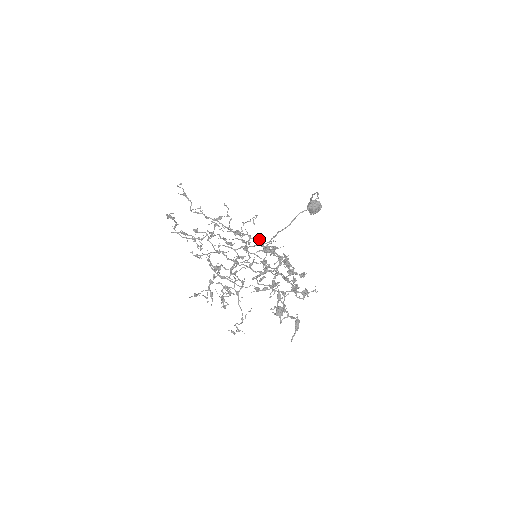
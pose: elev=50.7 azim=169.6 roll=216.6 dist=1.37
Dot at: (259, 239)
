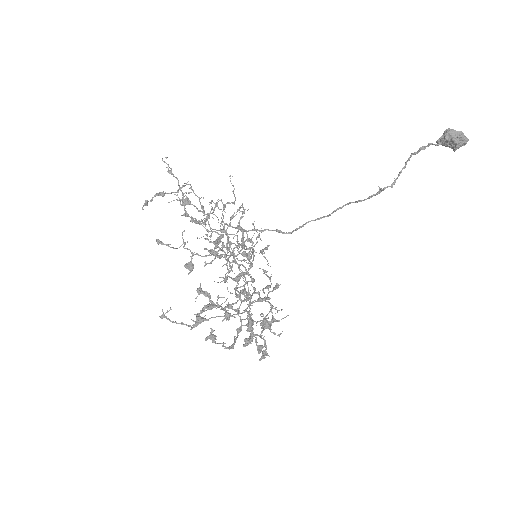
Dot at: (198, 294)
